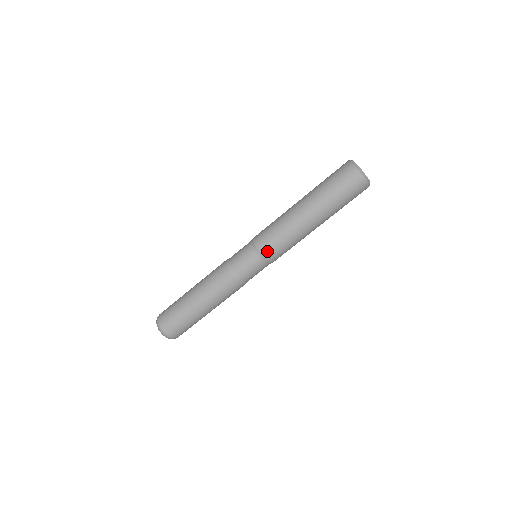
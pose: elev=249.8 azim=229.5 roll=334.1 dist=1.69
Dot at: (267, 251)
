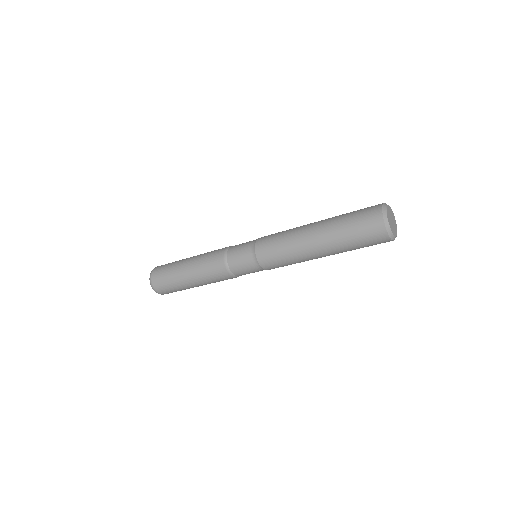
Dot at: occluded
